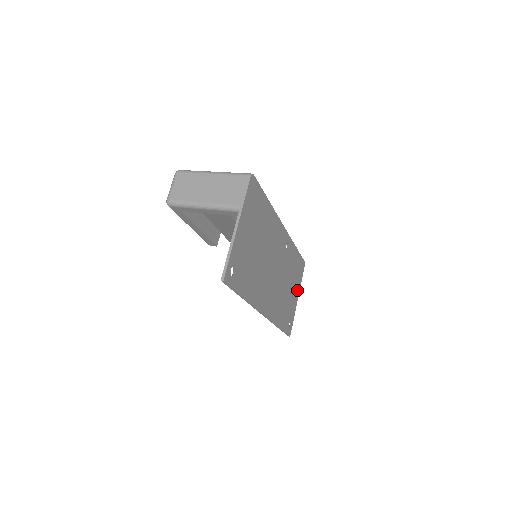
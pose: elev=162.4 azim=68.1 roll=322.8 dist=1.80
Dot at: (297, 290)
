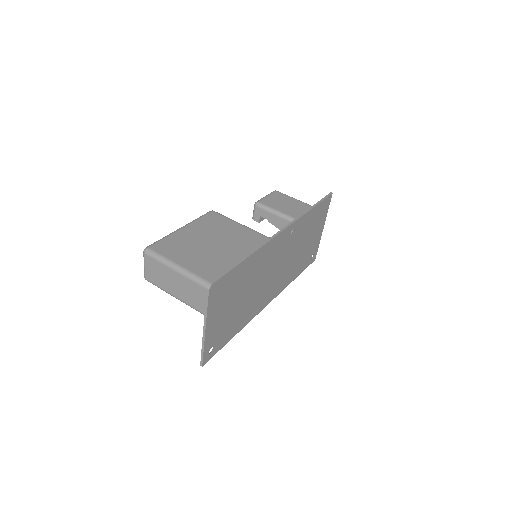
Dot at: (321, 225)
